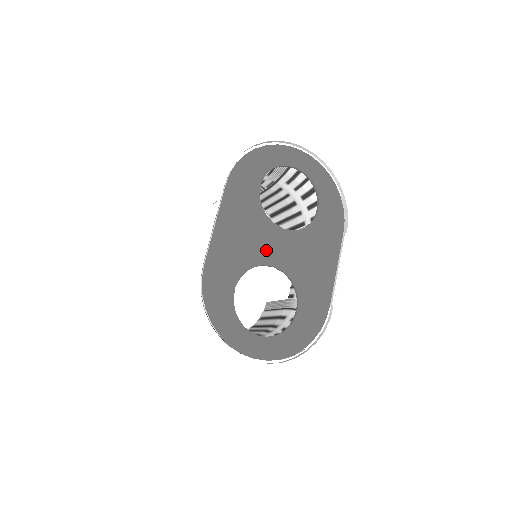
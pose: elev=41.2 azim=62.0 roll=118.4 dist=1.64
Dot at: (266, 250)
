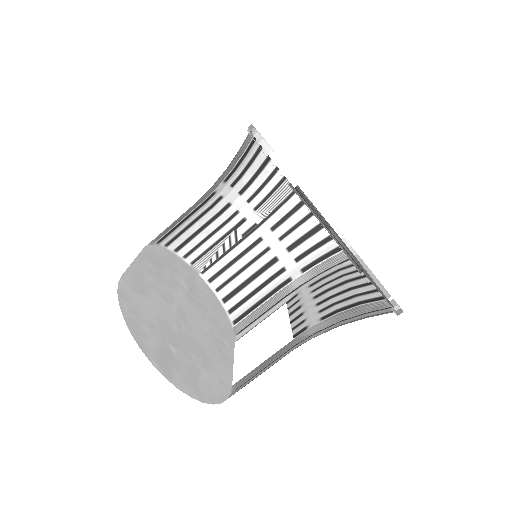
Dot at: (305, 197)
